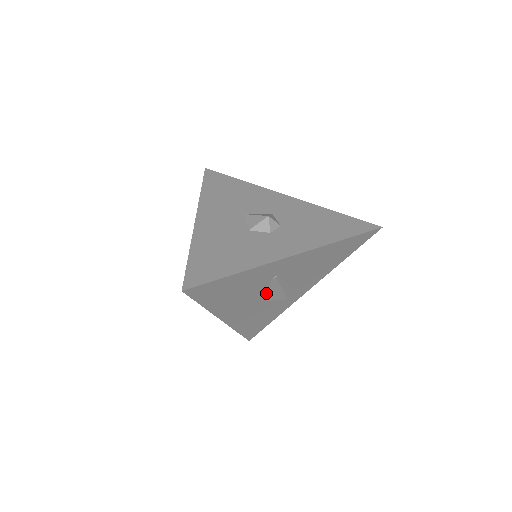
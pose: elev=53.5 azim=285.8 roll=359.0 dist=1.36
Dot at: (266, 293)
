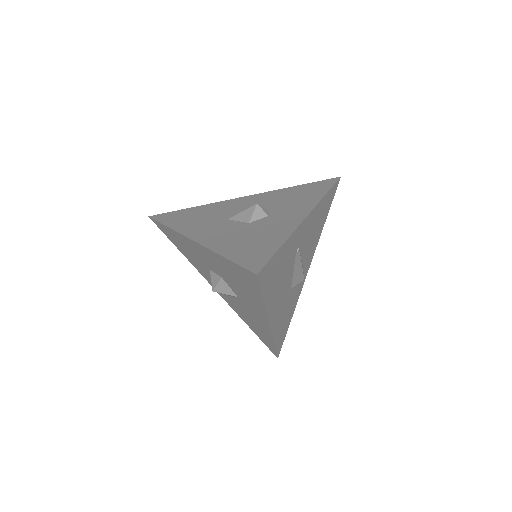
Dot at: (291, 276)
